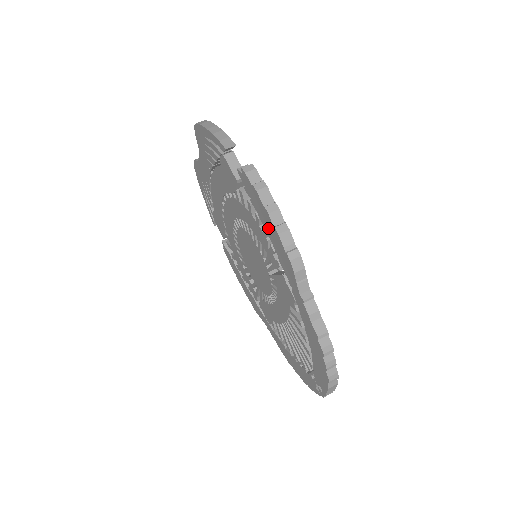
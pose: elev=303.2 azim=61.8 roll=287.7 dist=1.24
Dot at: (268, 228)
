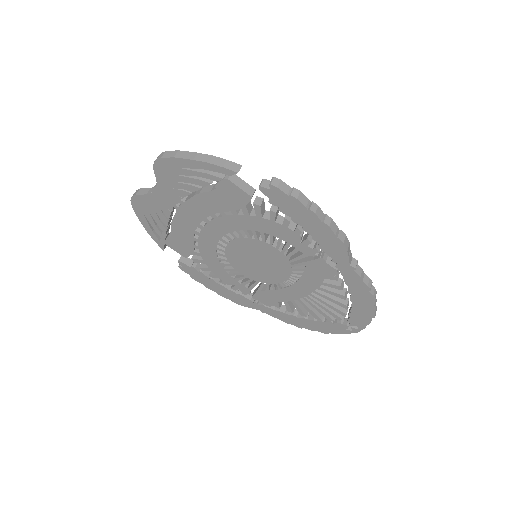
Dot at: (309, 226)
